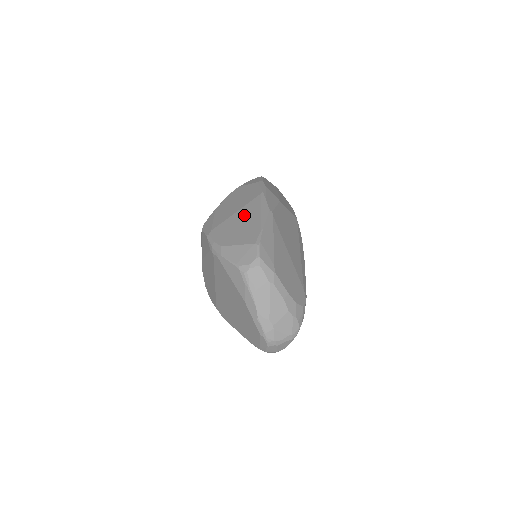
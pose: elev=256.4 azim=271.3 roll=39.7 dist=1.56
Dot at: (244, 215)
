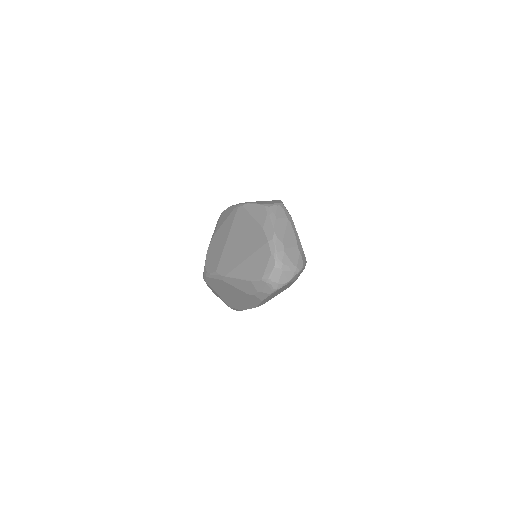
Dot at: occluded
